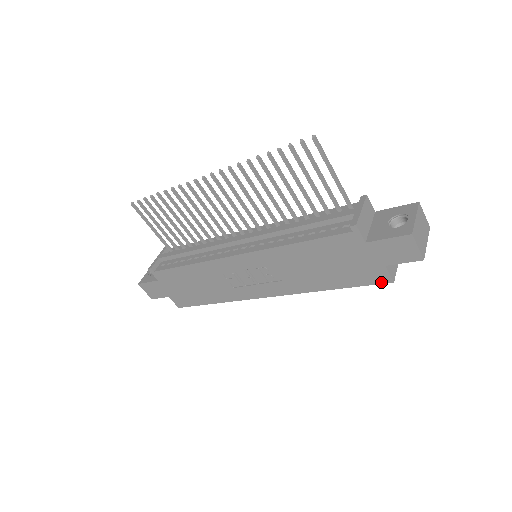
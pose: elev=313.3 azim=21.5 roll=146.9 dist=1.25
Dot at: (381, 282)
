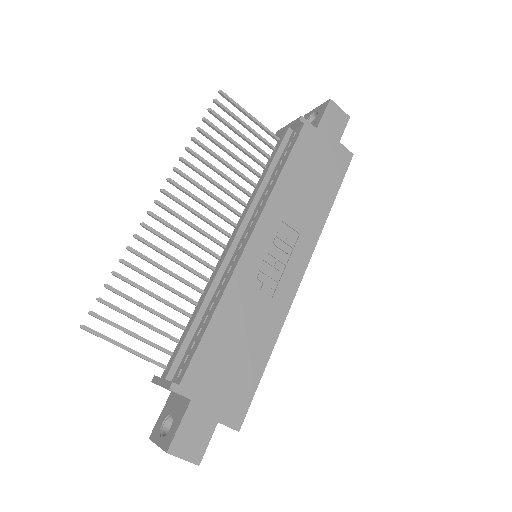
Dot at: (348, 162)
